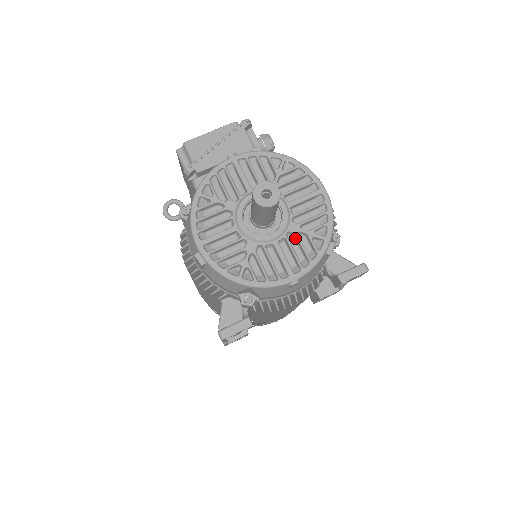
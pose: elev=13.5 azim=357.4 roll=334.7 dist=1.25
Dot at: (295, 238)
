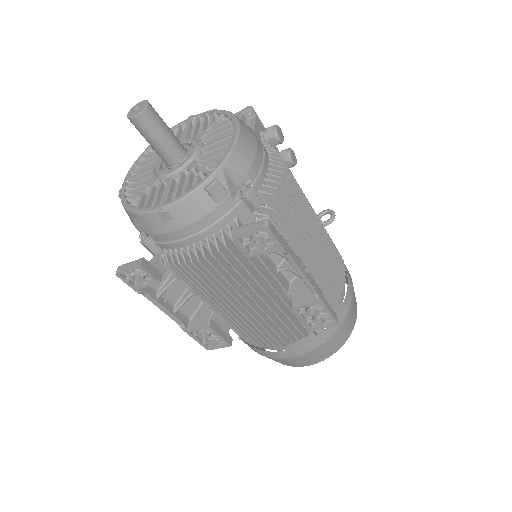
Dot at: (191, 176)
